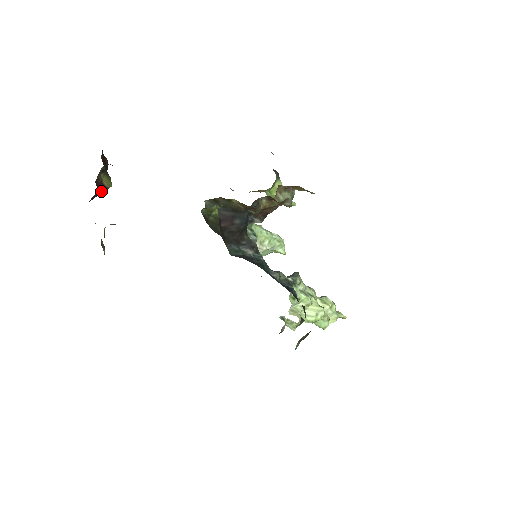
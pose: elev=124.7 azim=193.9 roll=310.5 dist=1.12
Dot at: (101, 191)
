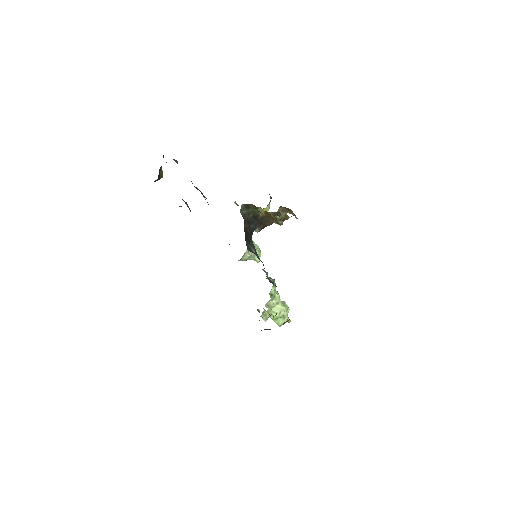
Dot at: (158, 179)
